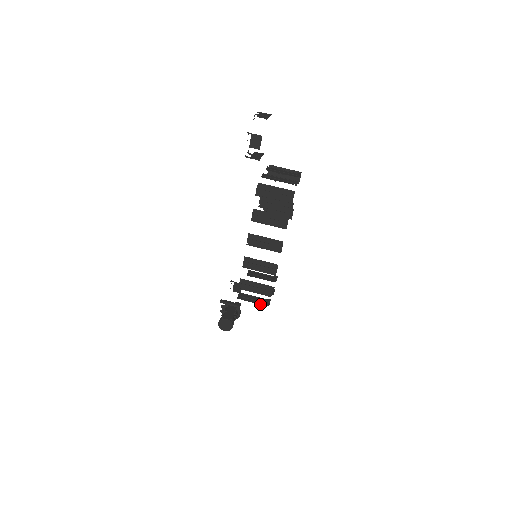
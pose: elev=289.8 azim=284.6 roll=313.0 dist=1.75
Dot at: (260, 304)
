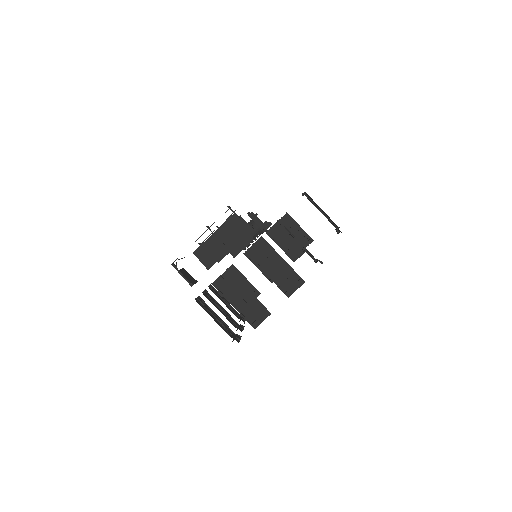
Dot at: occluded
